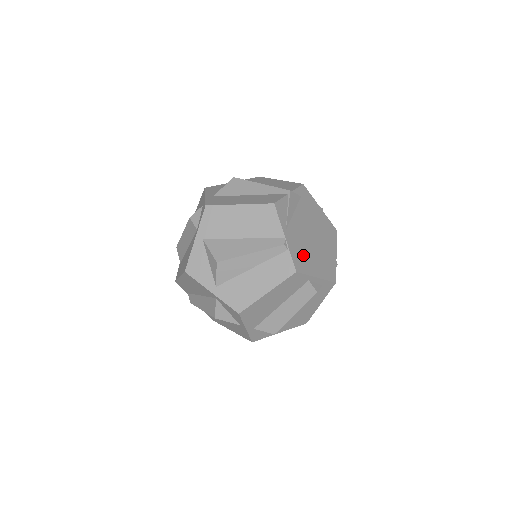
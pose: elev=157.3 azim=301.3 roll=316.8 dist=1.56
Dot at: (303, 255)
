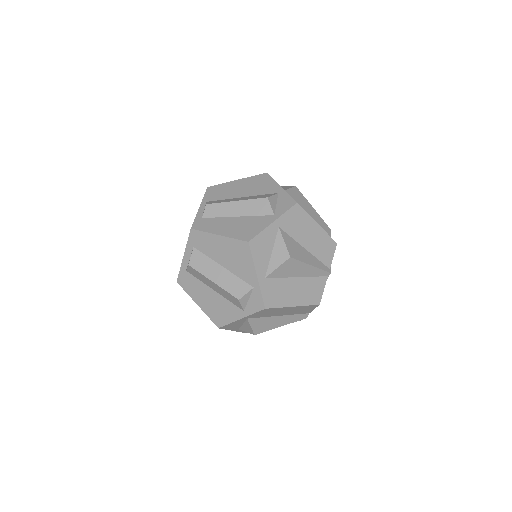
Dot at: occluded
